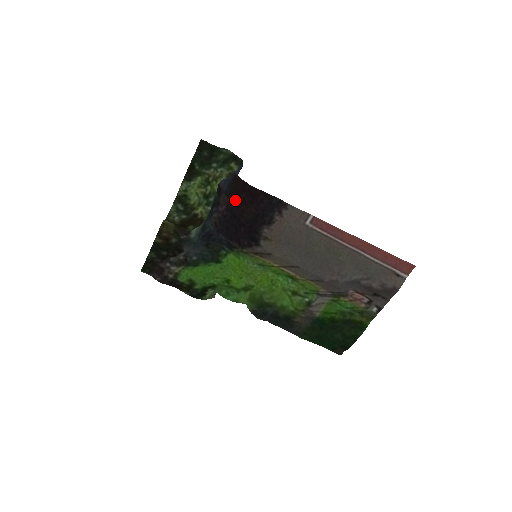
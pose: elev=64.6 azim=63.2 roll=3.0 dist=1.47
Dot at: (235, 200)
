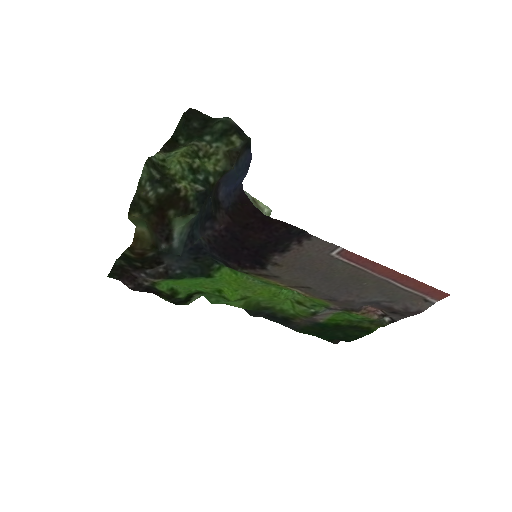
Dot at: (239, 223)
